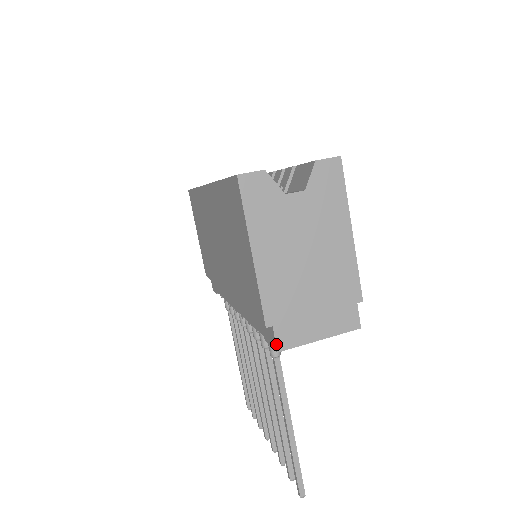
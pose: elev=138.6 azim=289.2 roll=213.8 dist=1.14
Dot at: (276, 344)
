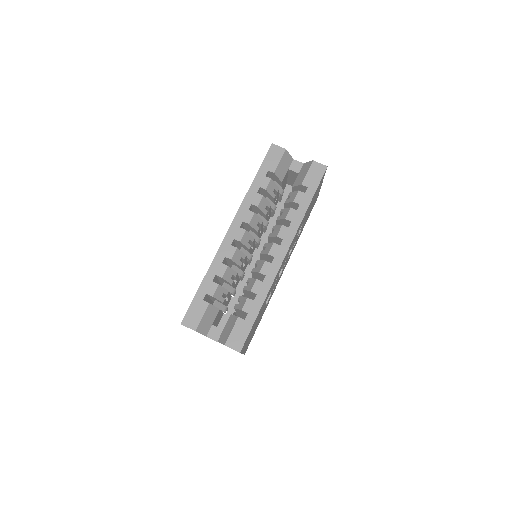
Dot at: occluded
